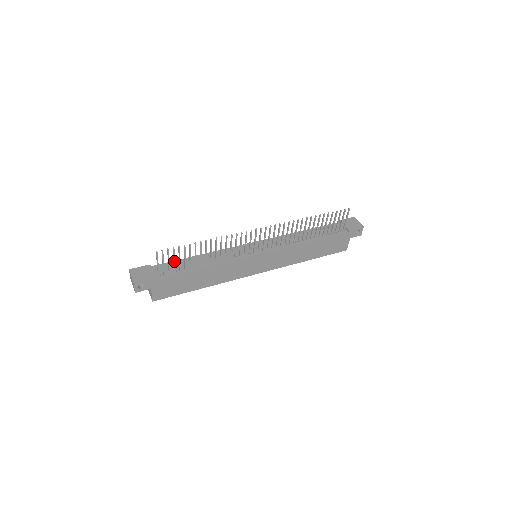
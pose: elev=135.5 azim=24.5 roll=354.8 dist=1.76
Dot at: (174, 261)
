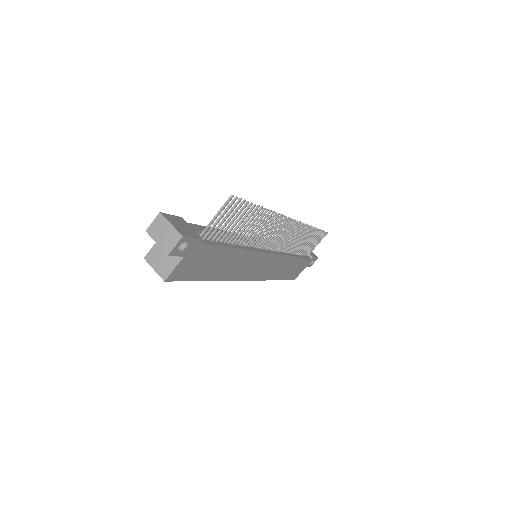
Dot at: (227, 222)
